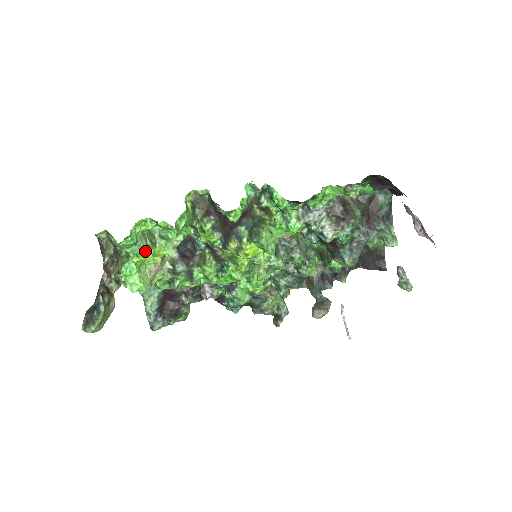
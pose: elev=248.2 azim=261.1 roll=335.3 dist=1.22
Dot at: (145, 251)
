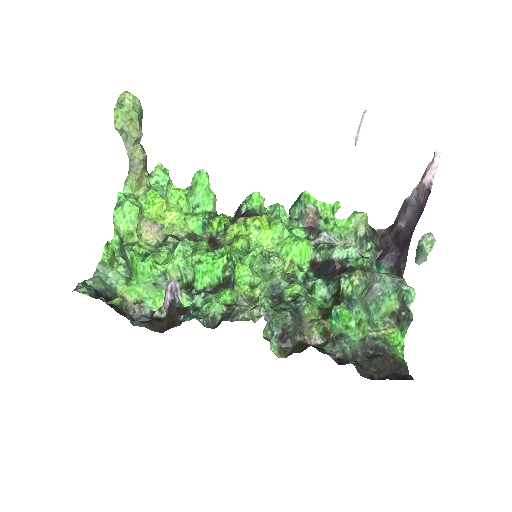
Dot at: occluded
